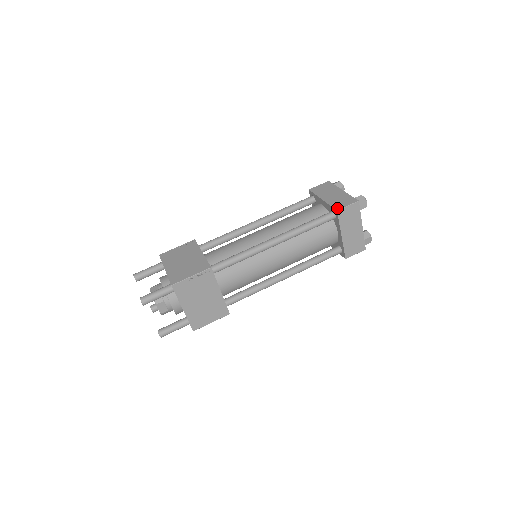
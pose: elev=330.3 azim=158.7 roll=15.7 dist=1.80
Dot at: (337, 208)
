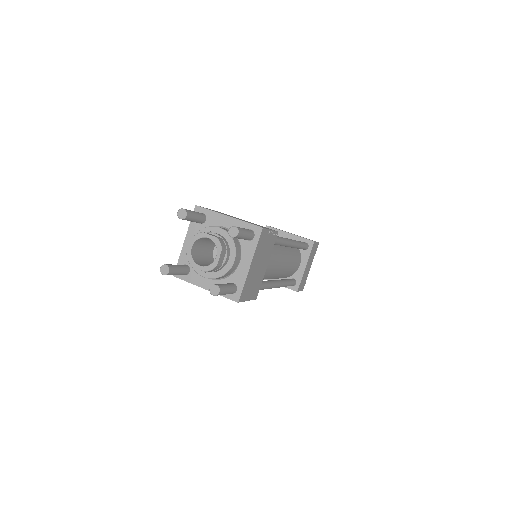
Dot at: (312, 240)
